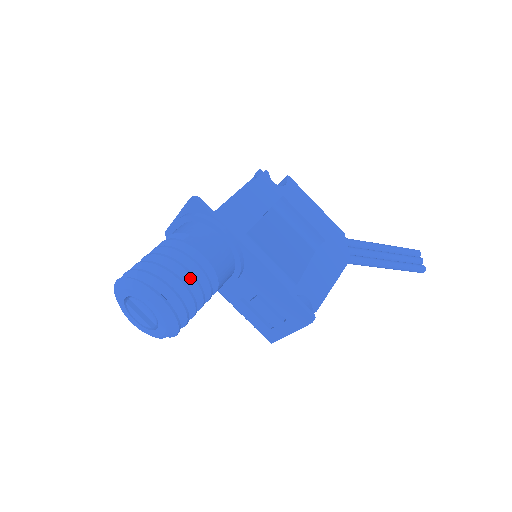
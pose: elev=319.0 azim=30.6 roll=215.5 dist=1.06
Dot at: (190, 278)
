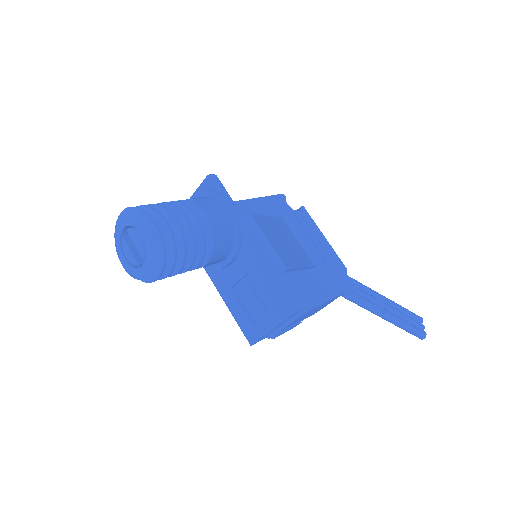
Dot at: (188, 226)
